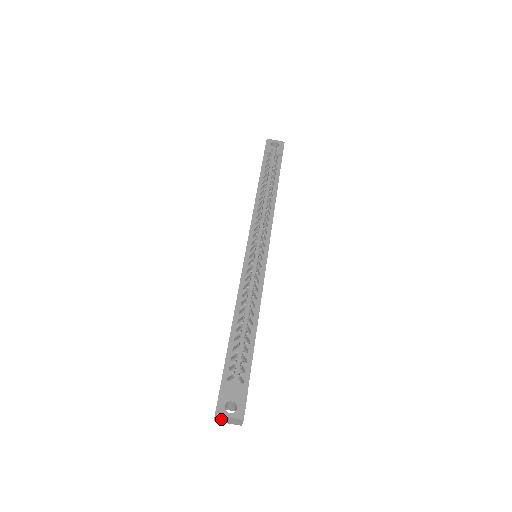
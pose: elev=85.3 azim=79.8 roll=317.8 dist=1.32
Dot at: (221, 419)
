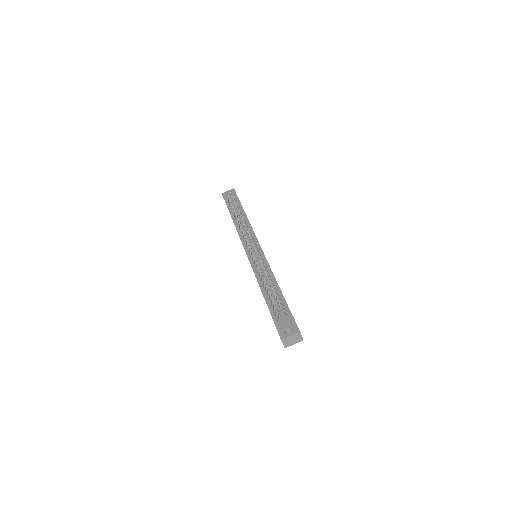
Dot at: (287, 342)
